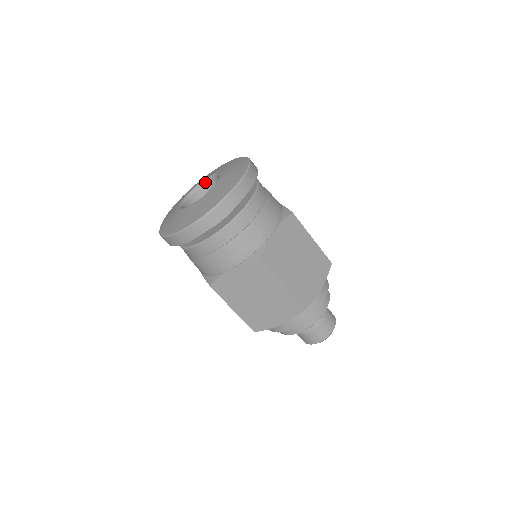
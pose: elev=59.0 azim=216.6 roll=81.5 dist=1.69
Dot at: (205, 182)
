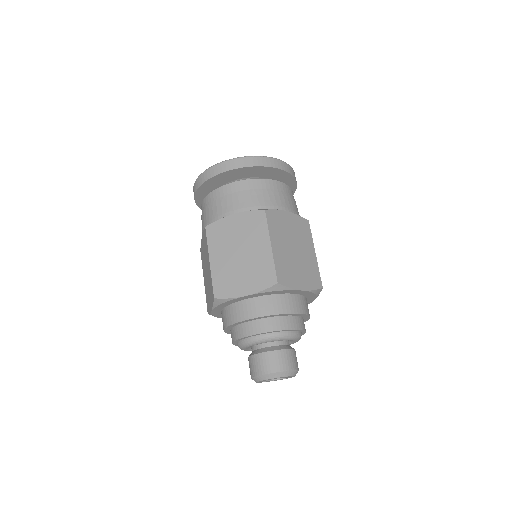
Dot at: occluded
